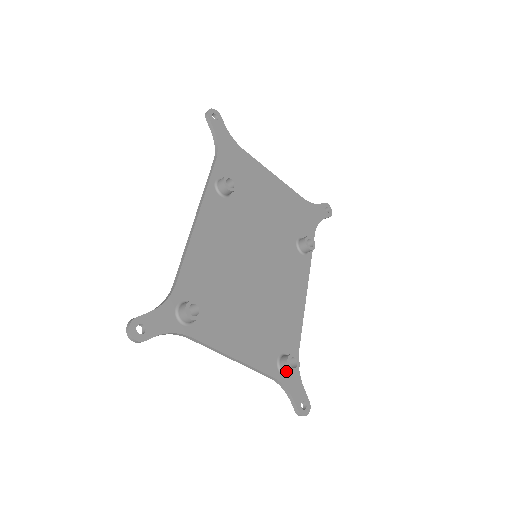
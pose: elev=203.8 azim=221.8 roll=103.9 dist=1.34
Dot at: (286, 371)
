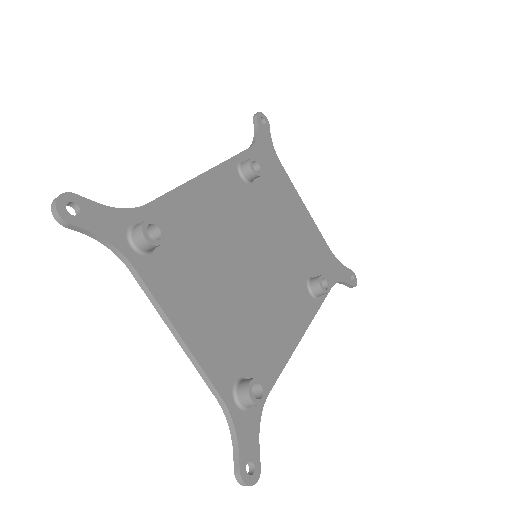
Dot at: (243, 398)
